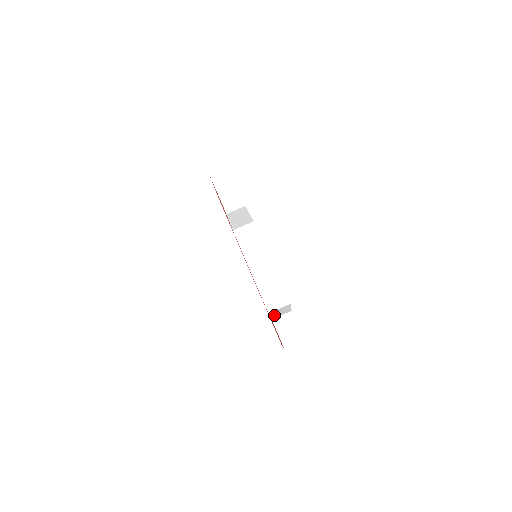
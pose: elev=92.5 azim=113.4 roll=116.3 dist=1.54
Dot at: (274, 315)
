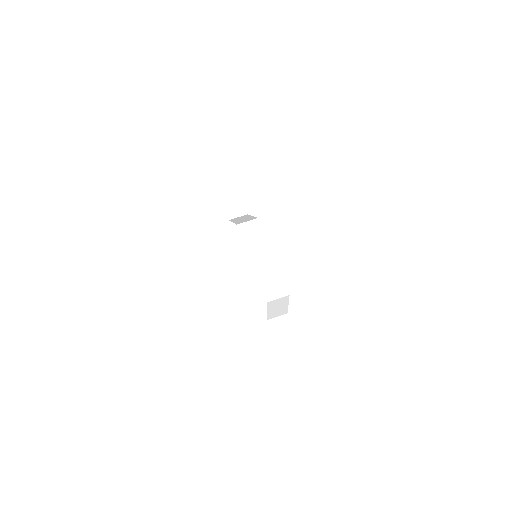
Dot at: (271, 312)
